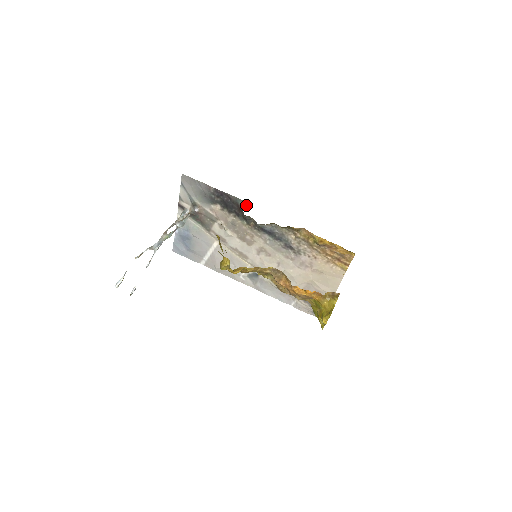
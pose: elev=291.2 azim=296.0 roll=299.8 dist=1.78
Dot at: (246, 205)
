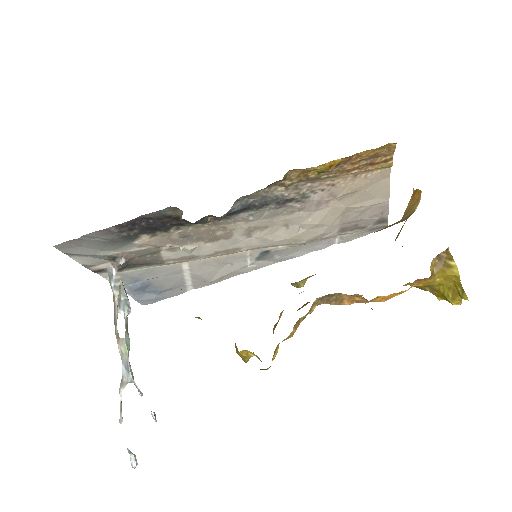
Dot at: (180, 210)
